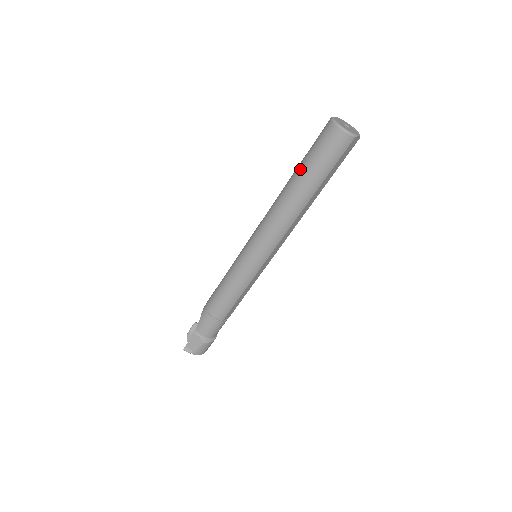
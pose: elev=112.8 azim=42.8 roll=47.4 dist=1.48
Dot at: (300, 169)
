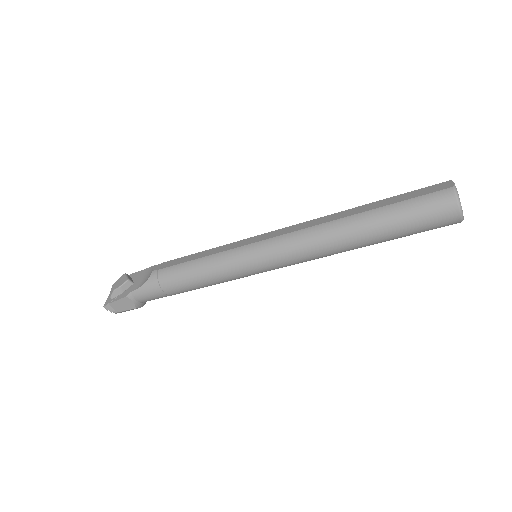
Dot at: (382, 219)
